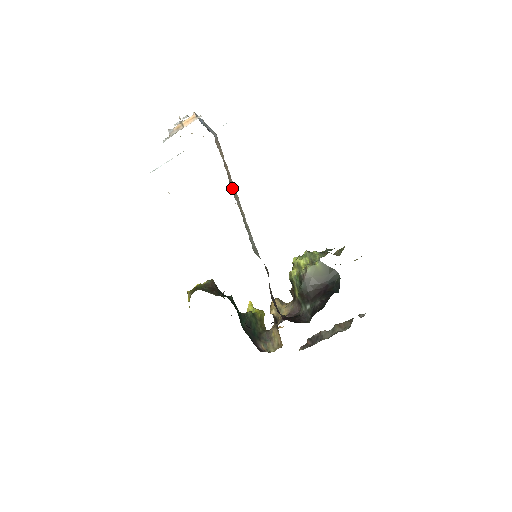
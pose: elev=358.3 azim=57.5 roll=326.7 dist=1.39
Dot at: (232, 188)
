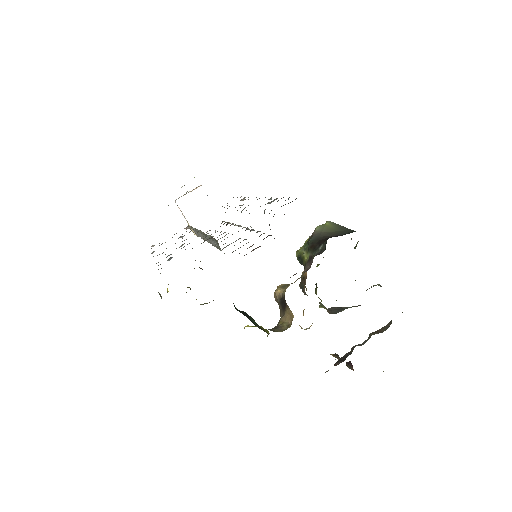
Dot at: occluded
